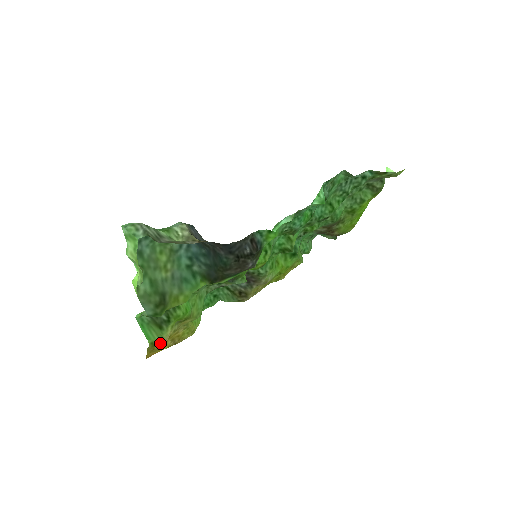
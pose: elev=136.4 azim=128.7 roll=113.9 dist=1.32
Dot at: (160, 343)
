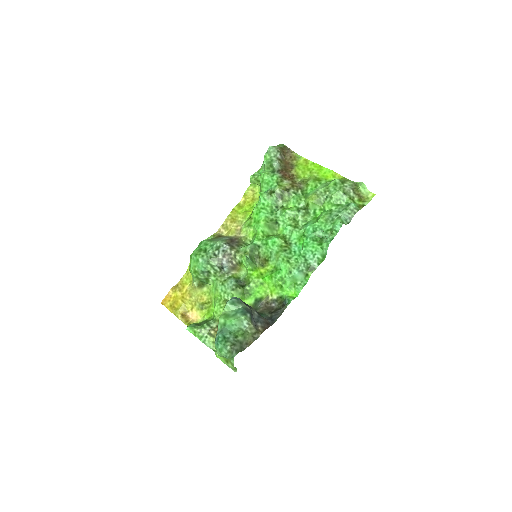
Dot at: (193, 321)
